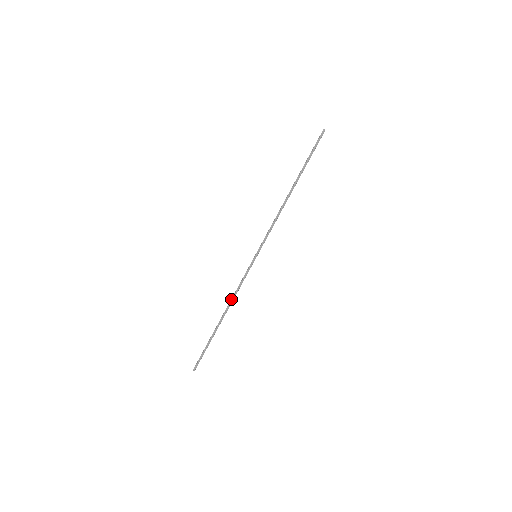
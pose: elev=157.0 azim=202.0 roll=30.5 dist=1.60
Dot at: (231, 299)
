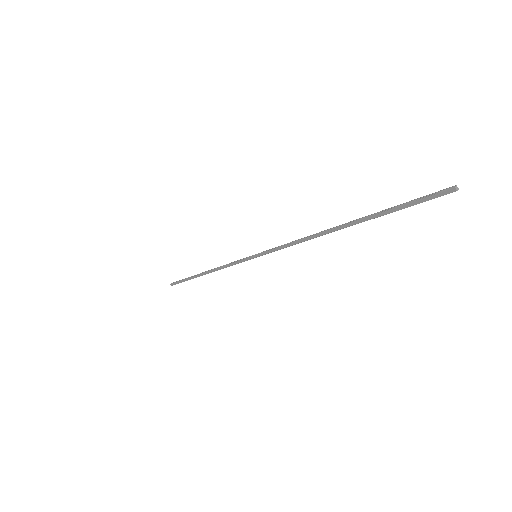
Dot at: (217, 267)
